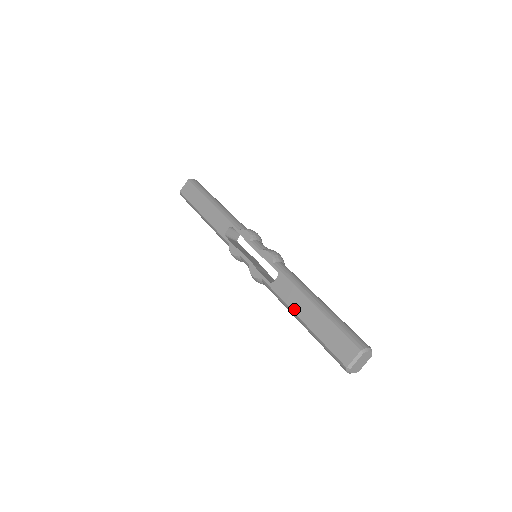
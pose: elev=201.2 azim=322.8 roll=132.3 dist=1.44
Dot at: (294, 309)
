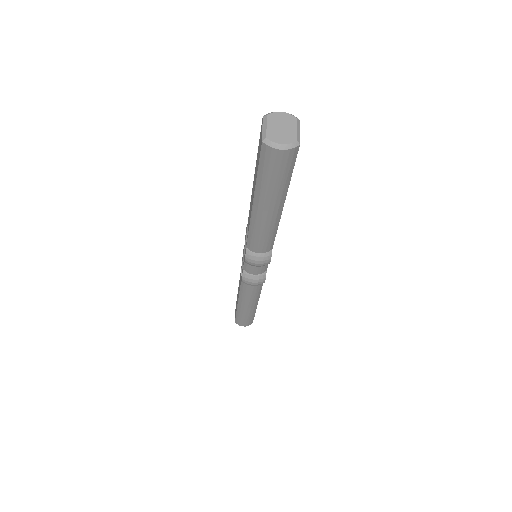
Dot at: (251, 210)
